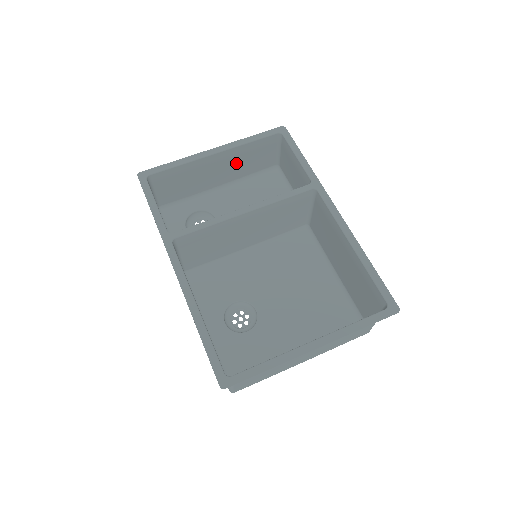
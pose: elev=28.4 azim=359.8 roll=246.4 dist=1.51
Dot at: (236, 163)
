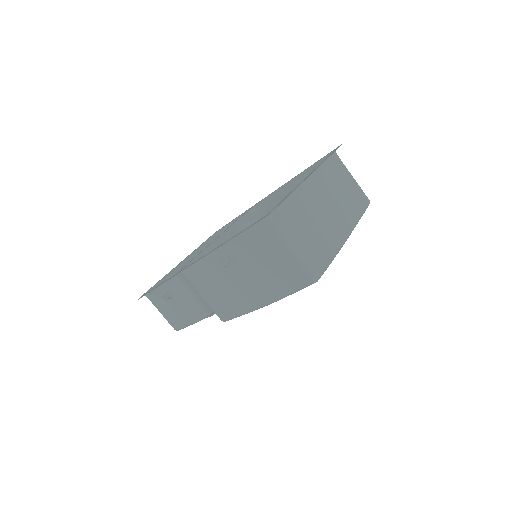
Dot at: occluded
